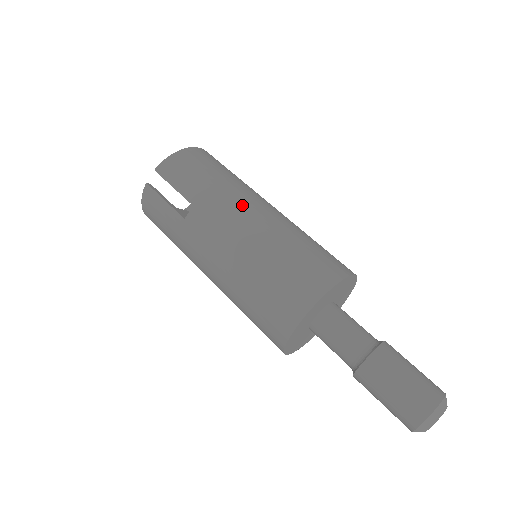
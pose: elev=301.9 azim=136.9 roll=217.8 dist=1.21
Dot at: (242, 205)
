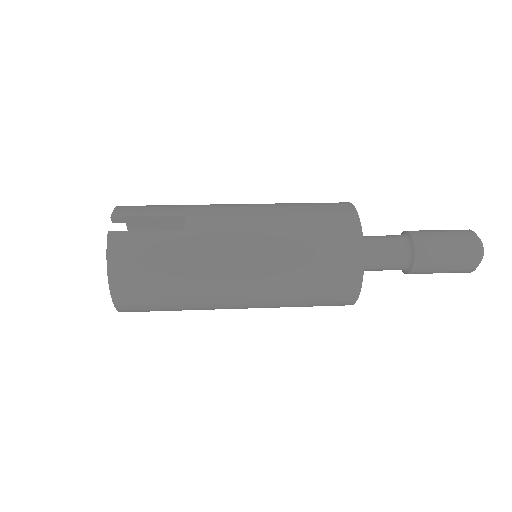
Dot at: (225, 204)
